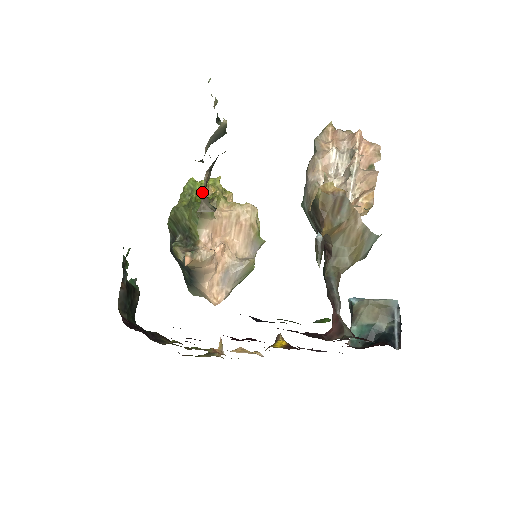
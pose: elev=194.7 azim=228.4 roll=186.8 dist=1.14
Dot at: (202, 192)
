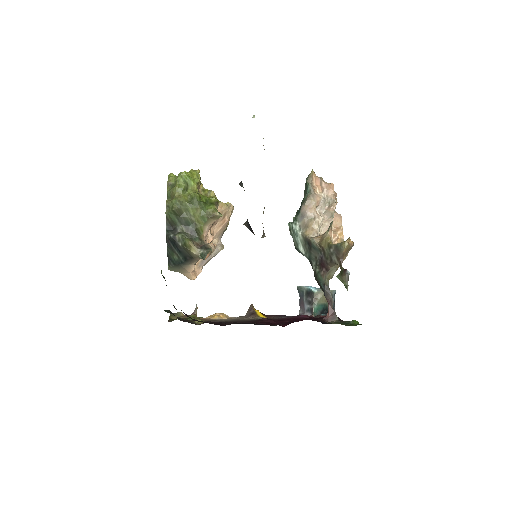
Dot at: occluded
